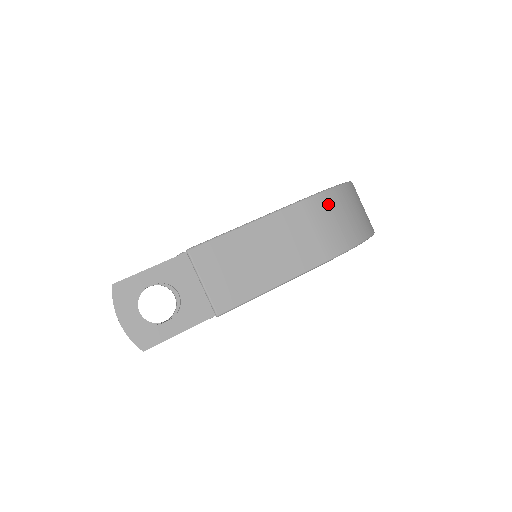
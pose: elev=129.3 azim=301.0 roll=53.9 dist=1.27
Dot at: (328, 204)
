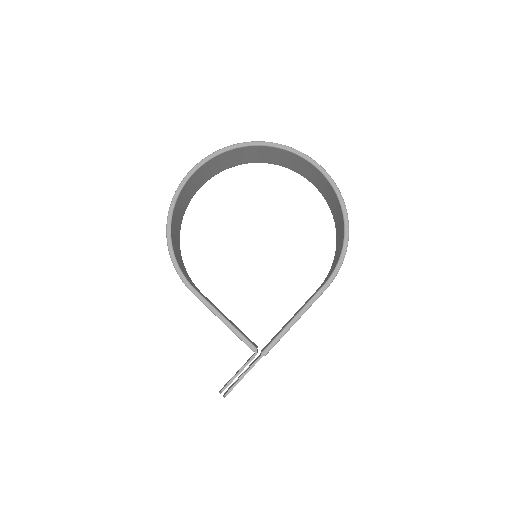
Dot at: occluded
